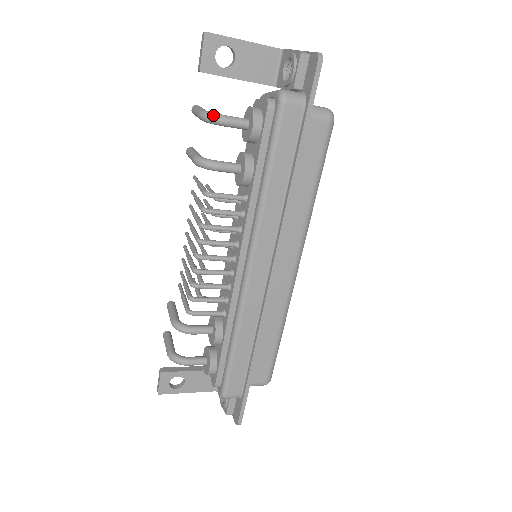
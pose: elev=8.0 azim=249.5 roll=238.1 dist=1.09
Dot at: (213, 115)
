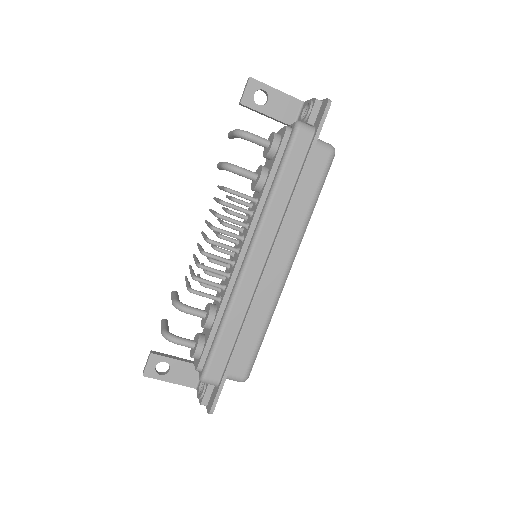
Dot at: (244, 131)
